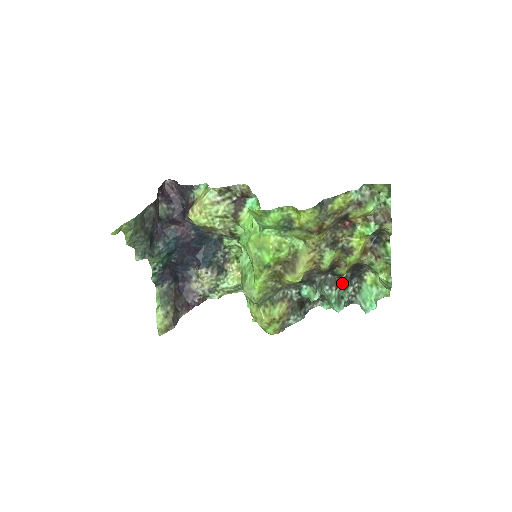
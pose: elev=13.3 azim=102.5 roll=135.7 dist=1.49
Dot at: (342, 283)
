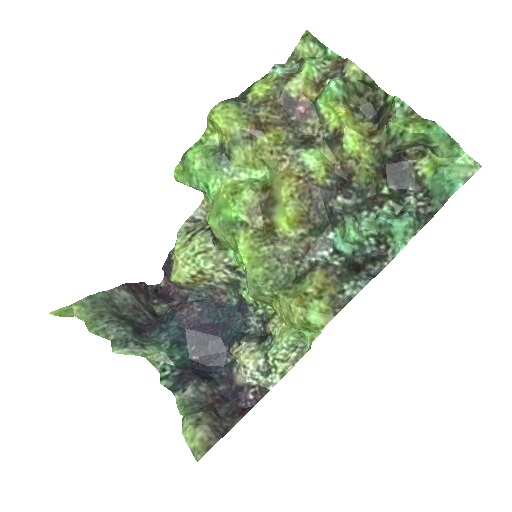
Dot at: (387, 199)
